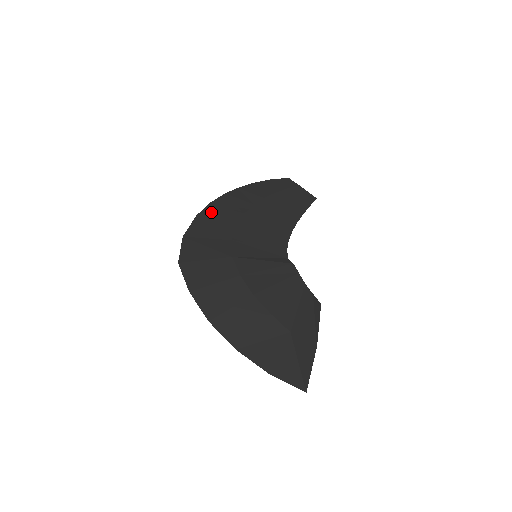
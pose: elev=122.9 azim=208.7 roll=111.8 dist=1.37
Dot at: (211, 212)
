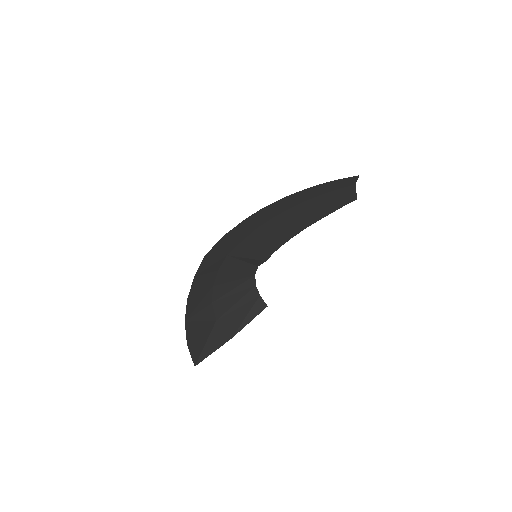
Dot at: (255, 217)
